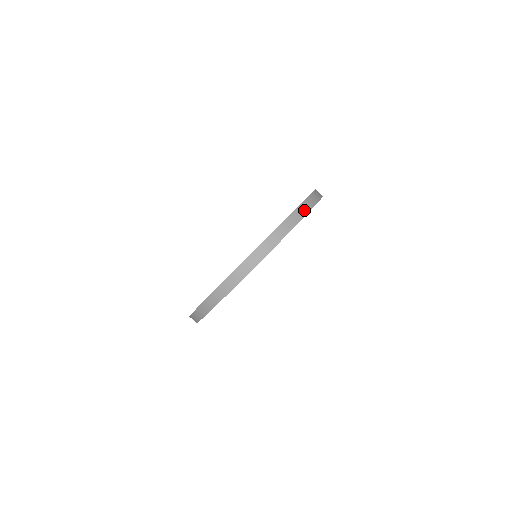
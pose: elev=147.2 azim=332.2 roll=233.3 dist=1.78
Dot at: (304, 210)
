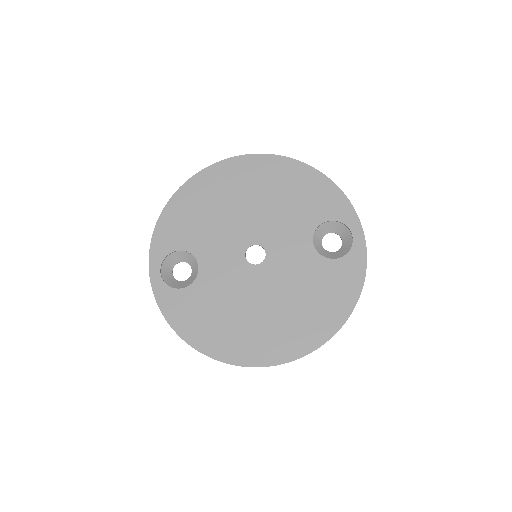
Dot at: occluded
